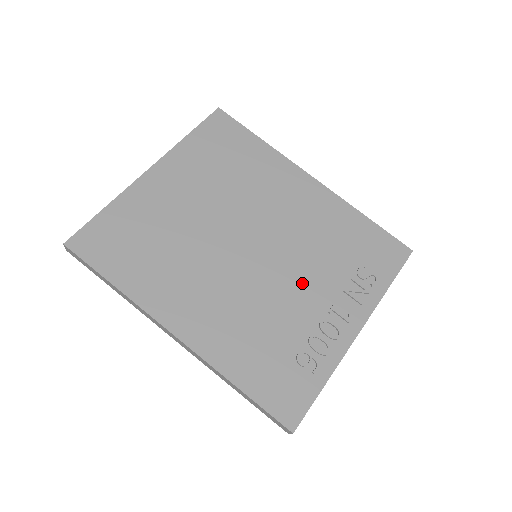
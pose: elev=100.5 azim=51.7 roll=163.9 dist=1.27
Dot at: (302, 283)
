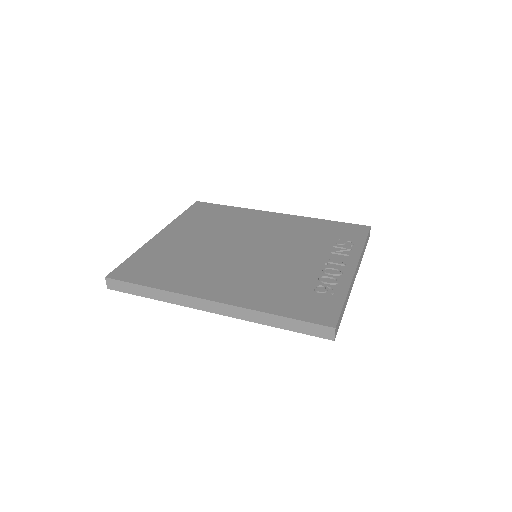
Dot at: (297, 256)
